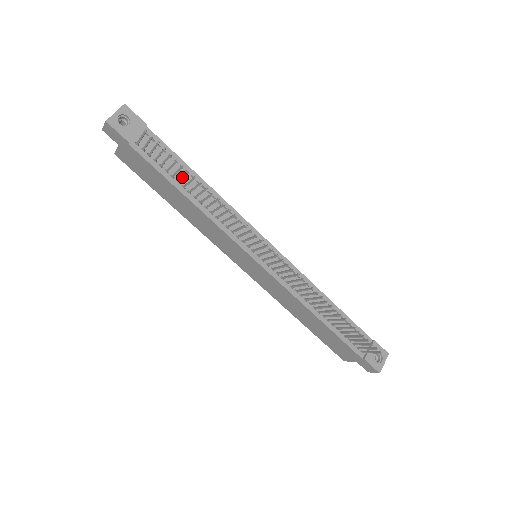
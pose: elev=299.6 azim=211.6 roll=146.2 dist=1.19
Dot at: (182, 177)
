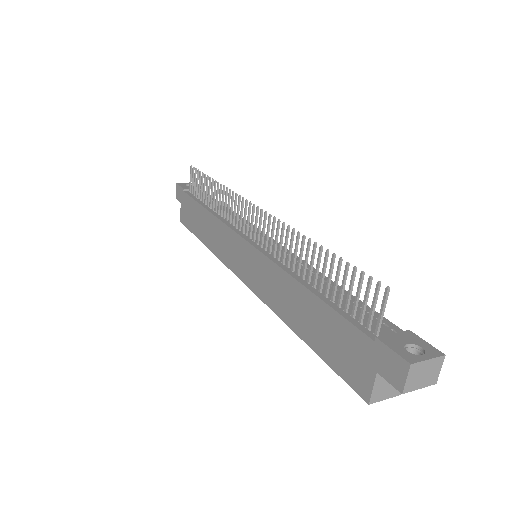
Dot at: (206, 191)
